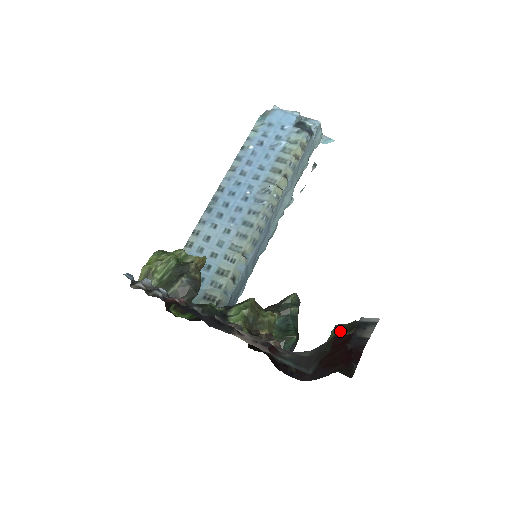
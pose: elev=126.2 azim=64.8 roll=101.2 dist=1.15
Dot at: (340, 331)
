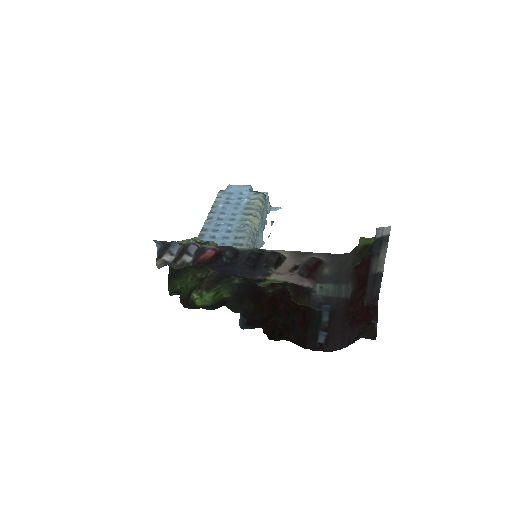
Dot at: (364, 241)
